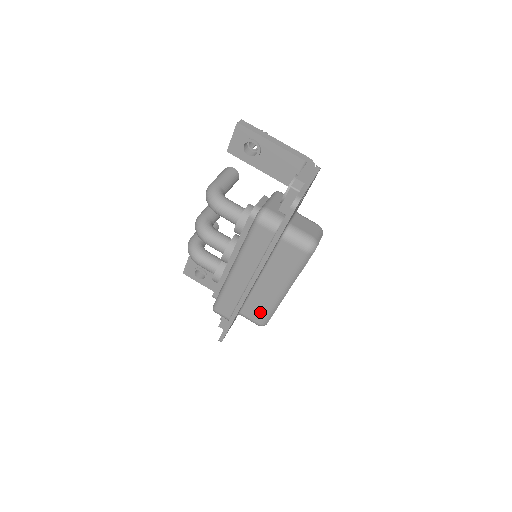
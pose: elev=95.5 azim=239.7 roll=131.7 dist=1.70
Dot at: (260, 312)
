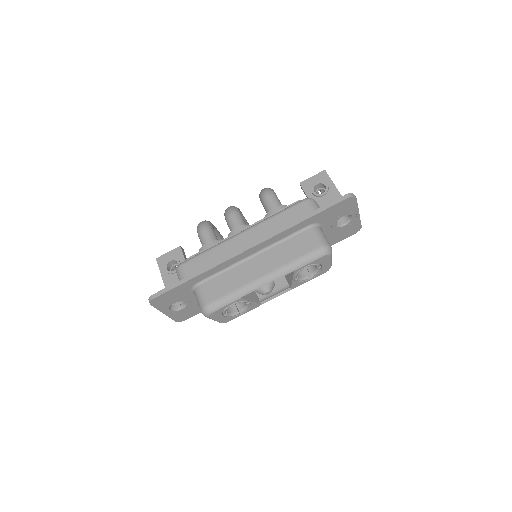
Dot at: (221, 291)
